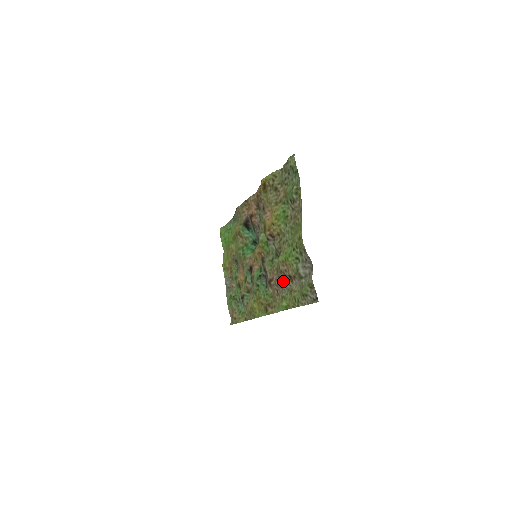
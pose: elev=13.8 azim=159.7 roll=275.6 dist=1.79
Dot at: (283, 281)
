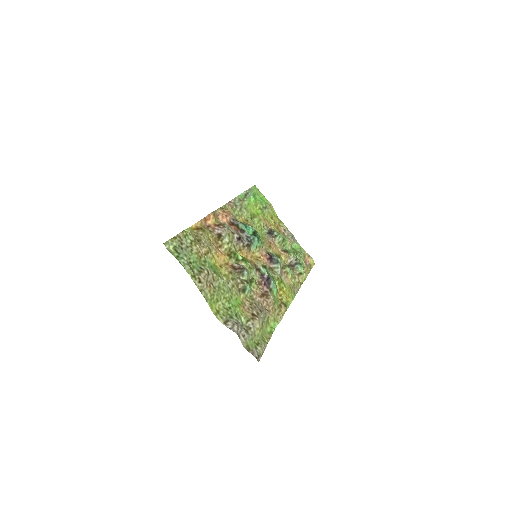
Dot at: (259, 309)
